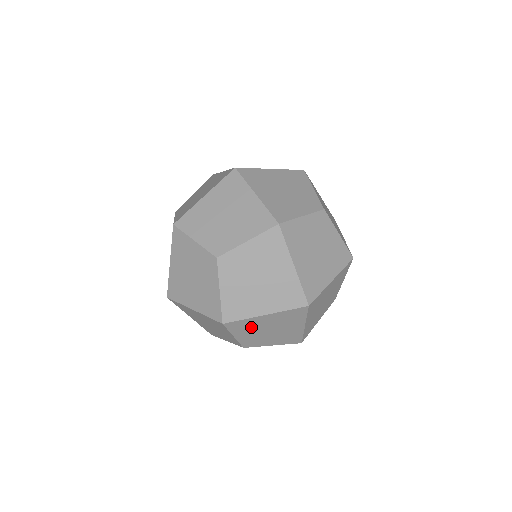
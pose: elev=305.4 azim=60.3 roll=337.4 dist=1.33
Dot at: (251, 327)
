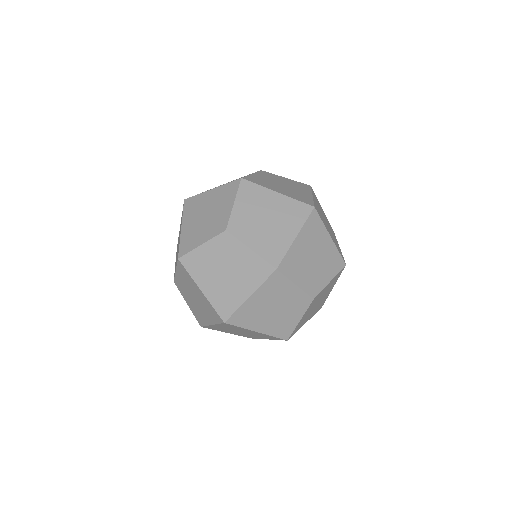
Dot at: (298, 262)
